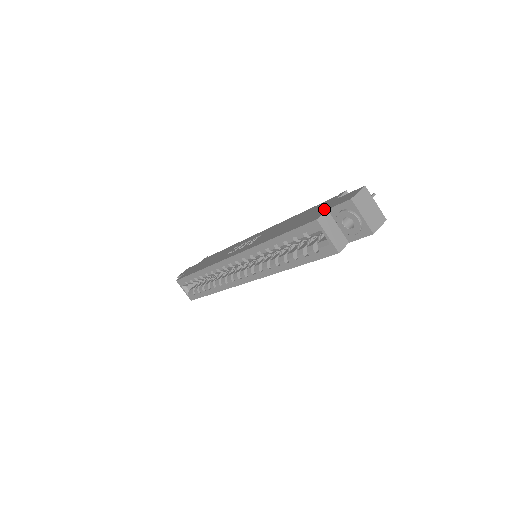
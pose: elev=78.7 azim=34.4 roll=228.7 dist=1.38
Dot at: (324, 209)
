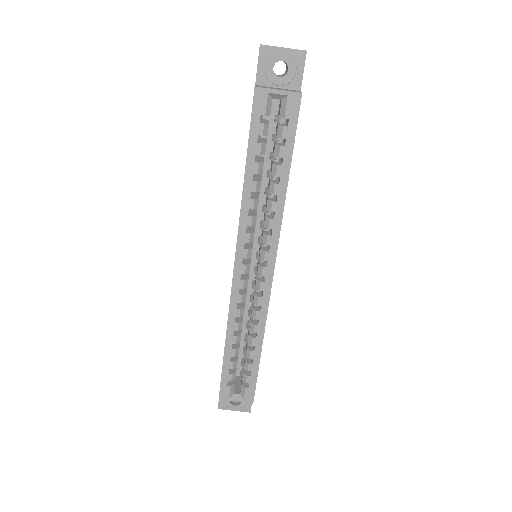
Dot at: occluded
